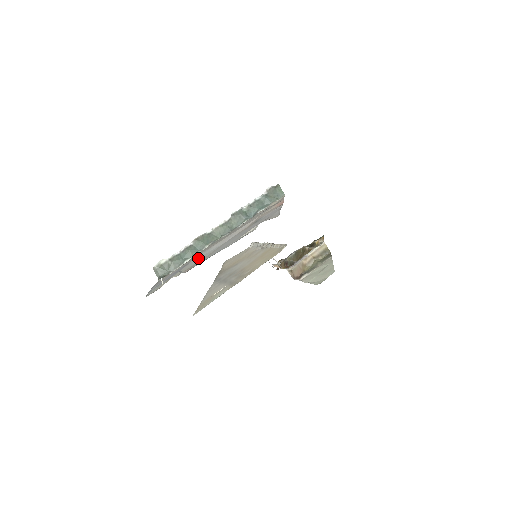
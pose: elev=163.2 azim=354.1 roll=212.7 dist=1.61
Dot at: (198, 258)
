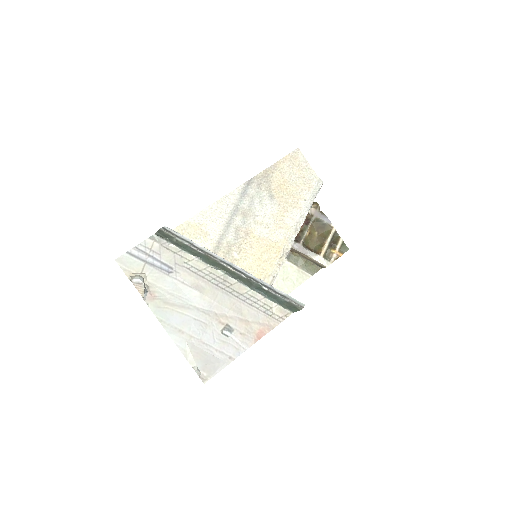
Dot at: (176, 286)
